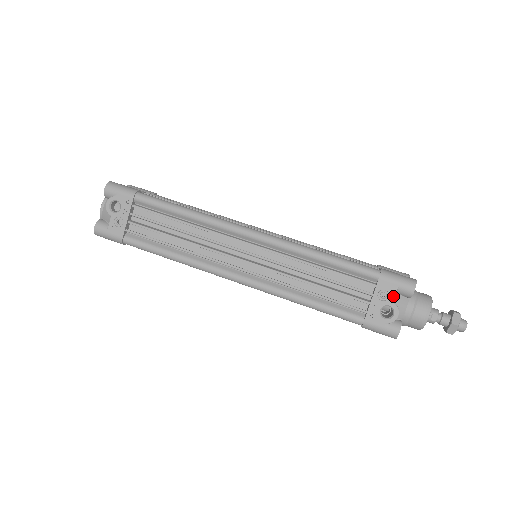
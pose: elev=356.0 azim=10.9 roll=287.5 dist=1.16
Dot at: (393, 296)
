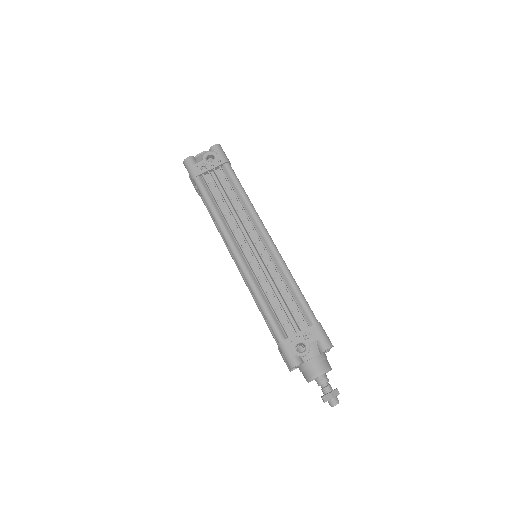
Dot at: (313, 341)
